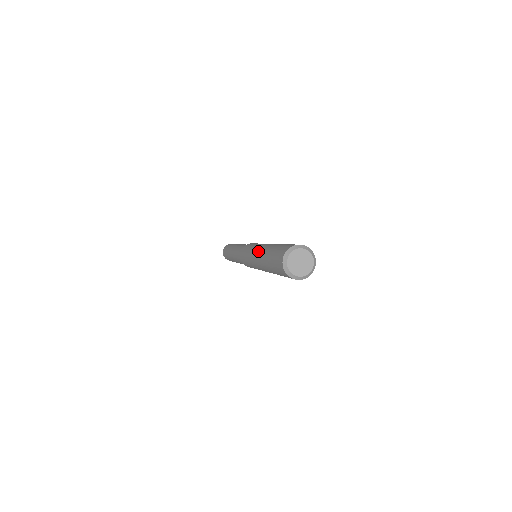
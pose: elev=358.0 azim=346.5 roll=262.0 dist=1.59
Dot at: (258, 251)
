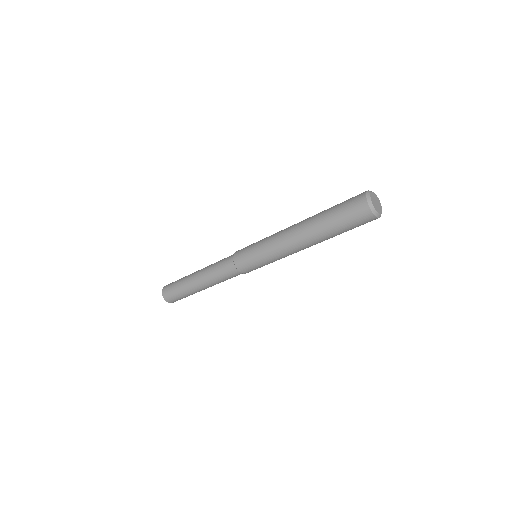
Dot at: (292, 233)
